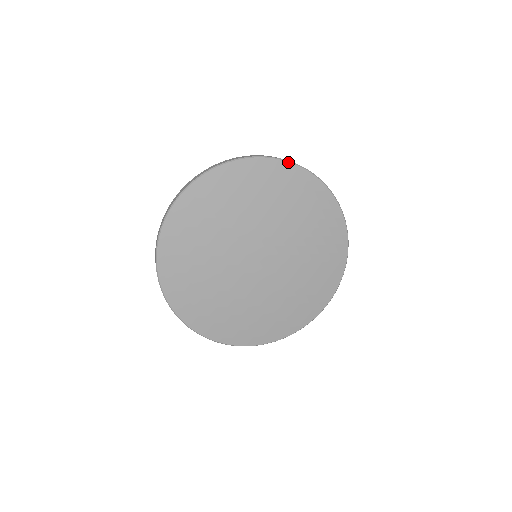
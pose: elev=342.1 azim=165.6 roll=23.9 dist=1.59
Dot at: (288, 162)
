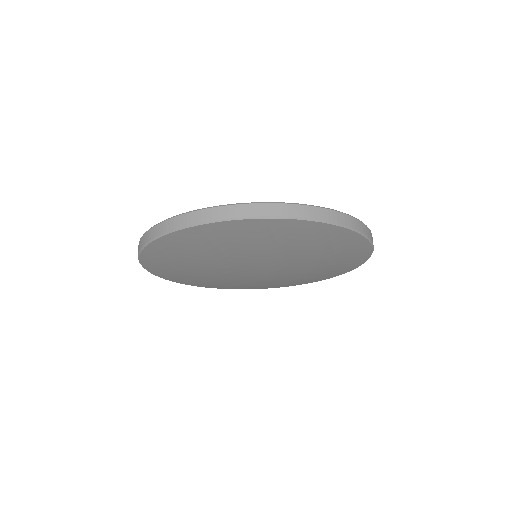
Dot at: (173, 232)
